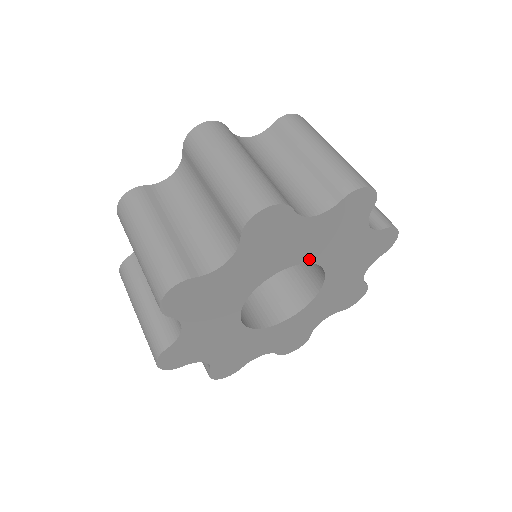
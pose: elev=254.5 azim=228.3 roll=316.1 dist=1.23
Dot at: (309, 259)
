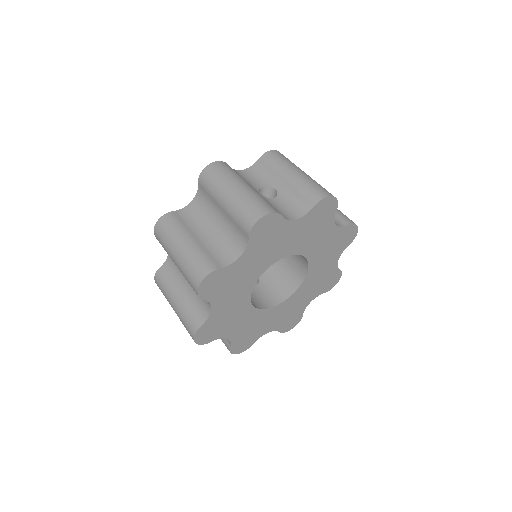
Dot at: (270, 263)
